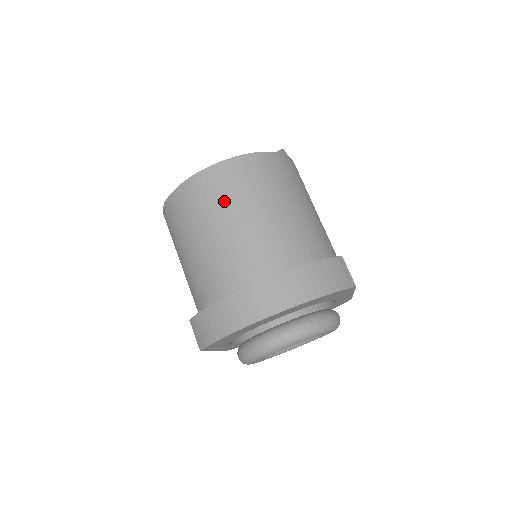
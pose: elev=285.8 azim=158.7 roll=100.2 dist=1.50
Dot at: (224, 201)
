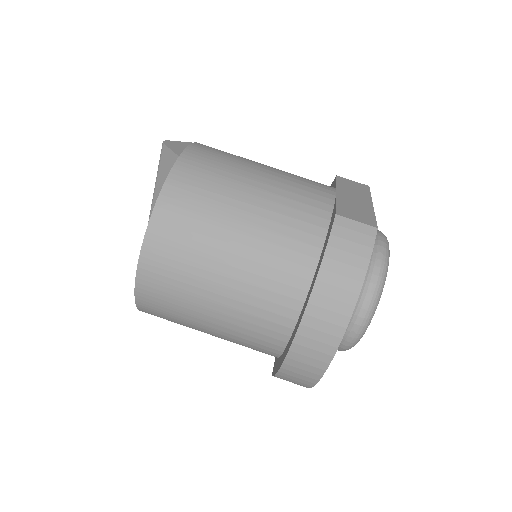
Dot at: (186, 286)
